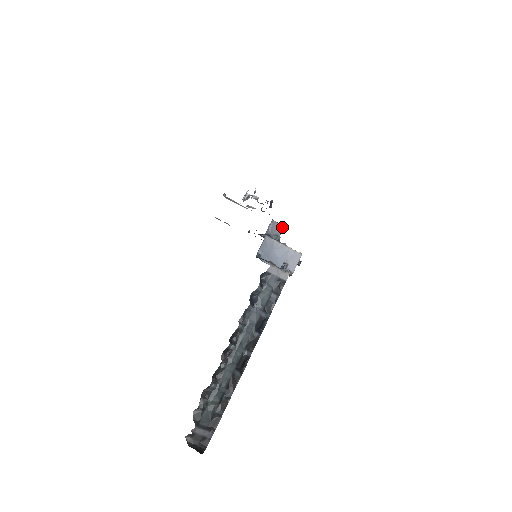
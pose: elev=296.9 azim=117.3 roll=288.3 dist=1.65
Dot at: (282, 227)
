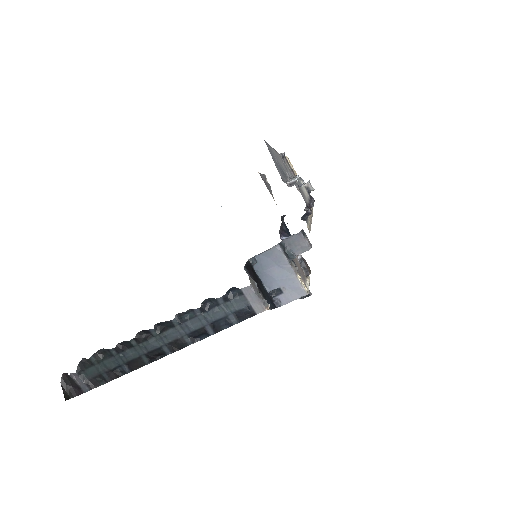
Dot at: (307, 247)
